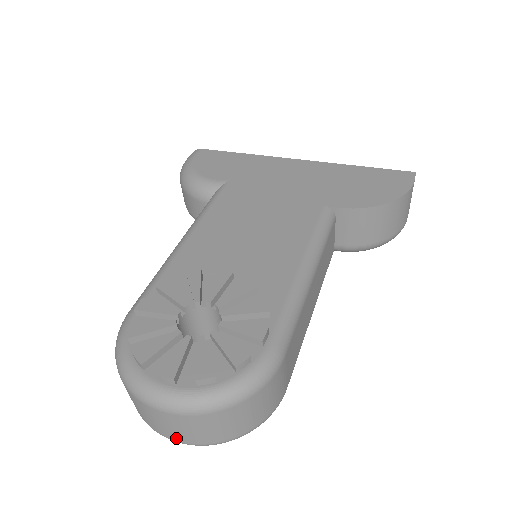
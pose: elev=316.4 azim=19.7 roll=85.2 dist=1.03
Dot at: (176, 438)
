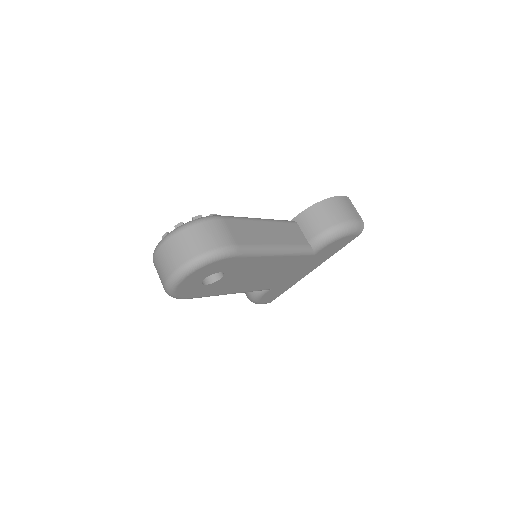
Dot at: (171, 269)
